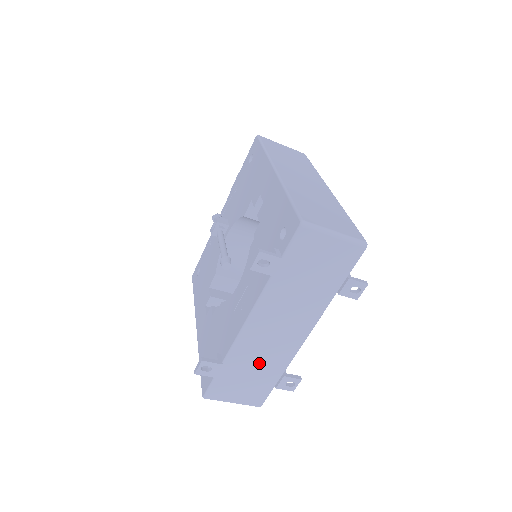
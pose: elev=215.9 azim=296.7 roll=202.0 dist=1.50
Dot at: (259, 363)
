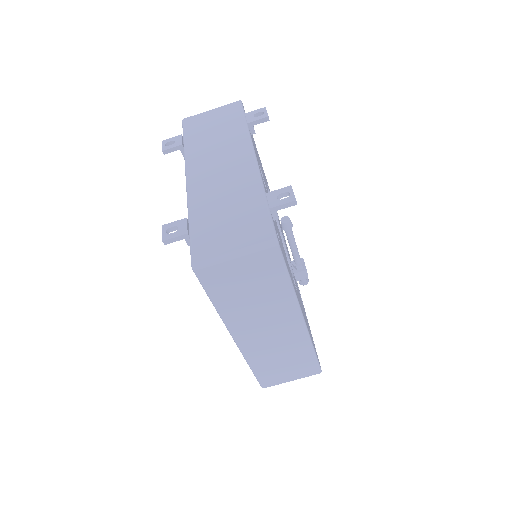
Dot at: (227, 200)
